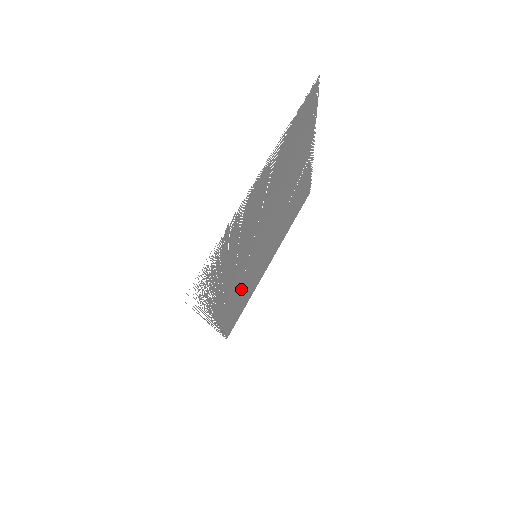
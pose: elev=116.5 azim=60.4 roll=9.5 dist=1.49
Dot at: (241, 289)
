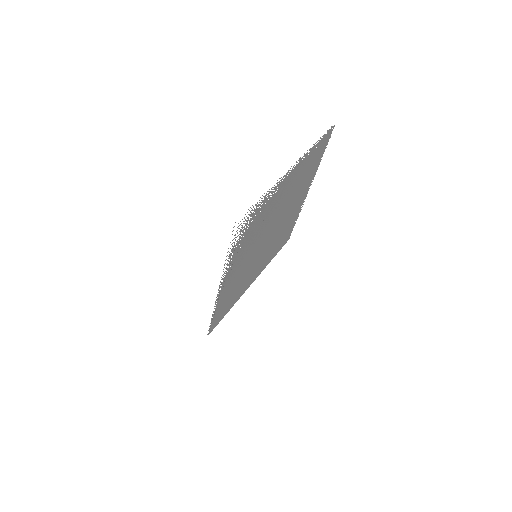
Dot at: (237, 282)
